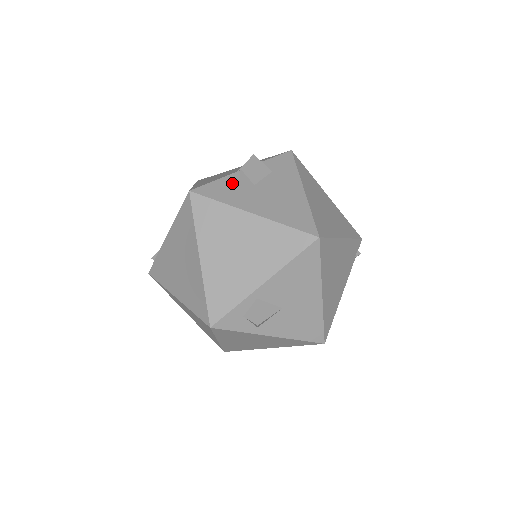
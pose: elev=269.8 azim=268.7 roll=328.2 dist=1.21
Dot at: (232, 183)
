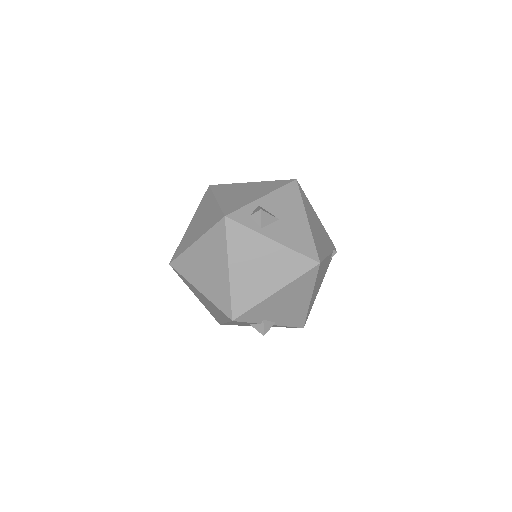
Dot at: occluded
